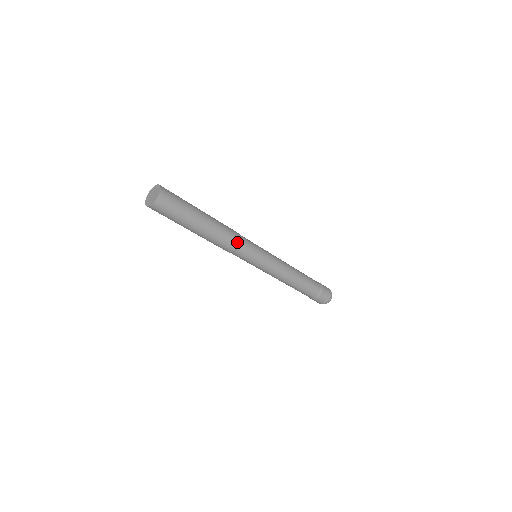
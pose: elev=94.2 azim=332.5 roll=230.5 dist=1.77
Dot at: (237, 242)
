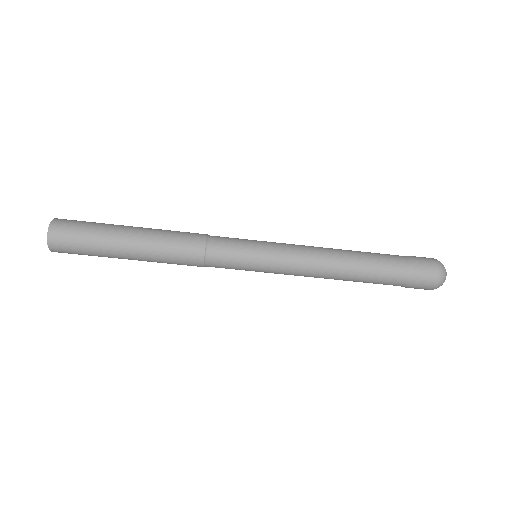
Dot at: (200, 243)
